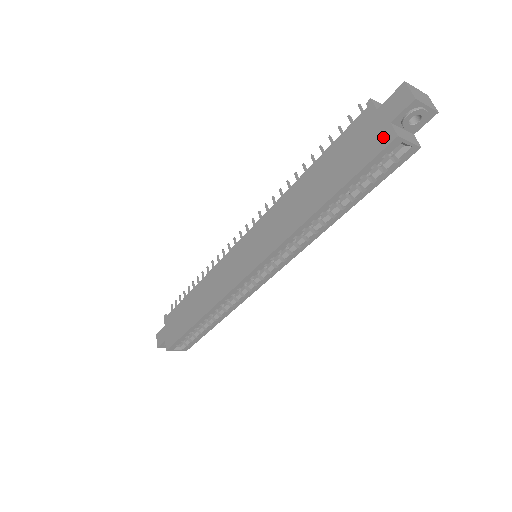
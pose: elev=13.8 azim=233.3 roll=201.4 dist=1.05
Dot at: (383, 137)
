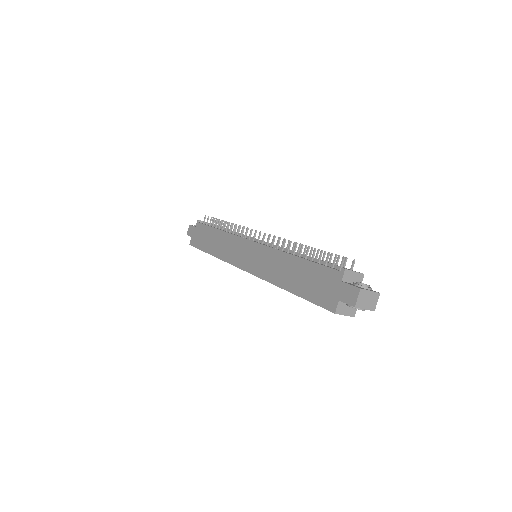
Dot at: (331, 303)
